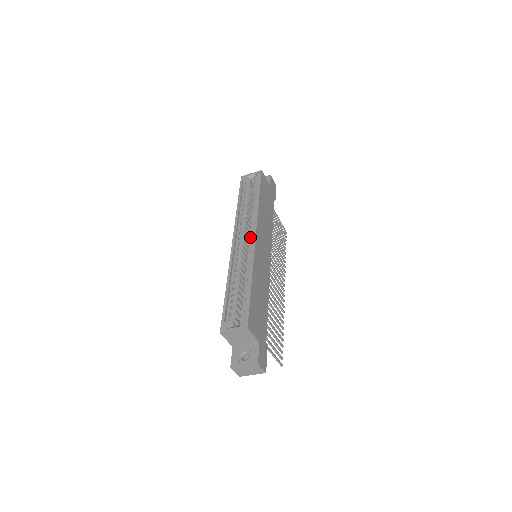
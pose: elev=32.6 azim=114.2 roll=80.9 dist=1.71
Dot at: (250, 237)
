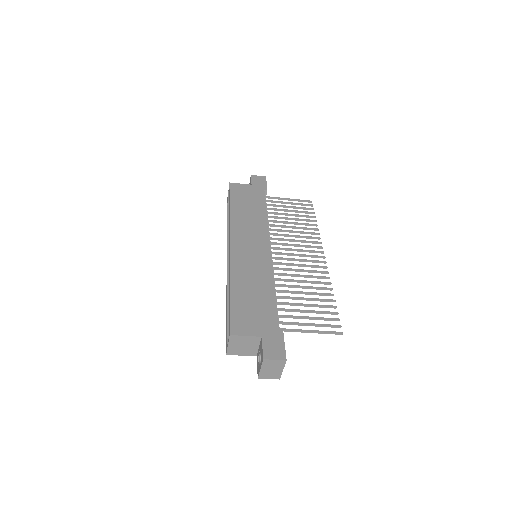
Dot at: occluded
